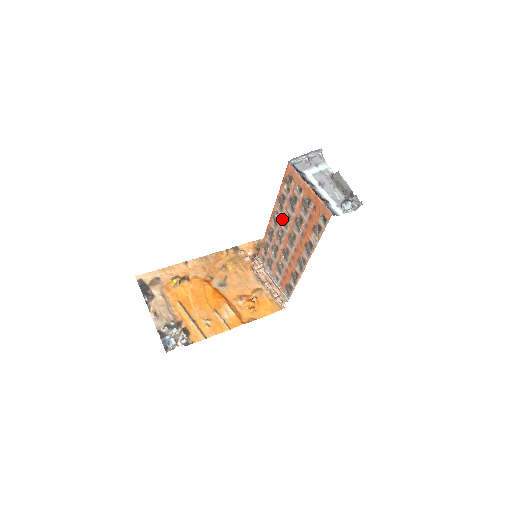
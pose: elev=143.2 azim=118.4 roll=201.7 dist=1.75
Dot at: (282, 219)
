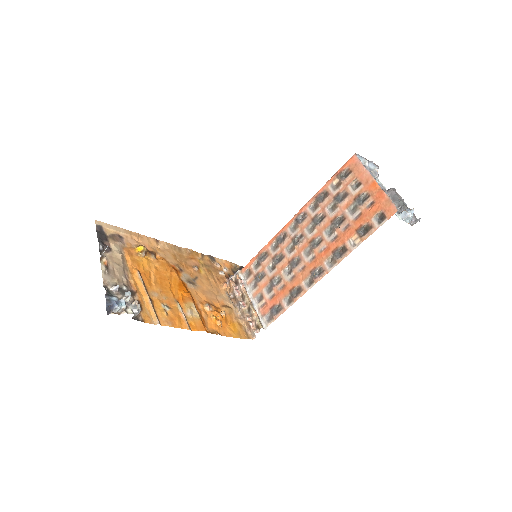
Dot at: (310, 220)
